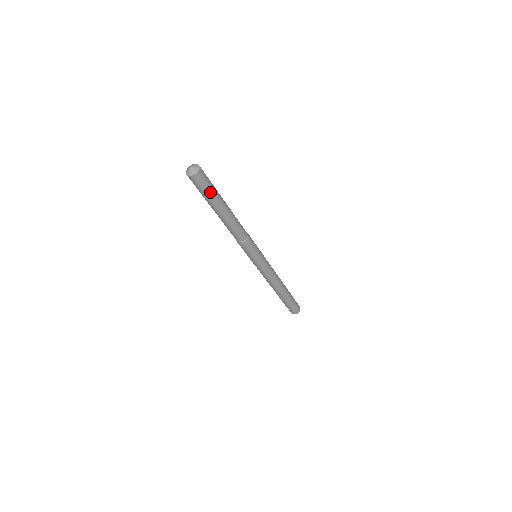
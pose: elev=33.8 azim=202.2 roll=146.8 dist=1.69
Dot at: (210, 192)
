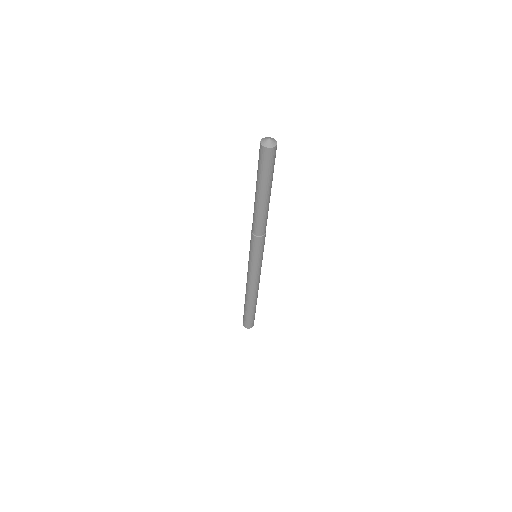
Dot at: (273, 168)
